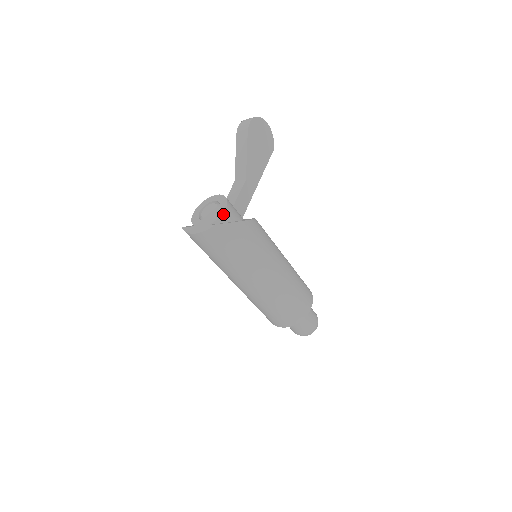
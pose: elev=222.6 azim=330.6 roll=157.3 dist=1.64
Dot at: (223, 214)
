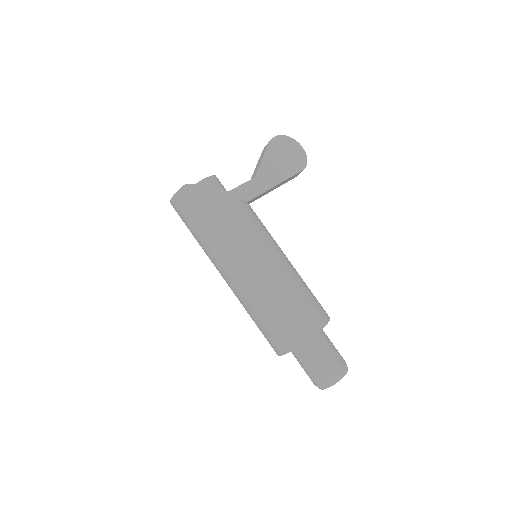
Dot at: (201, 182)
